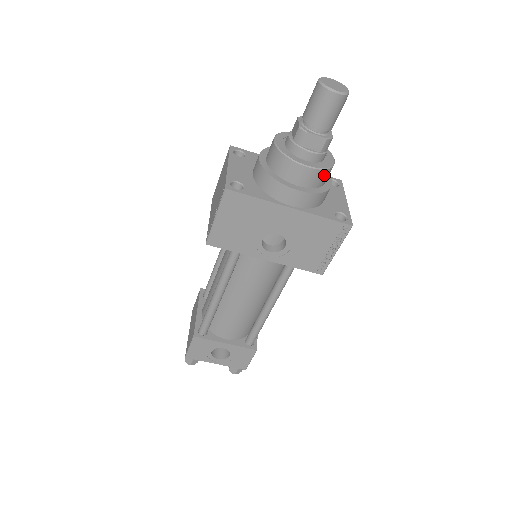
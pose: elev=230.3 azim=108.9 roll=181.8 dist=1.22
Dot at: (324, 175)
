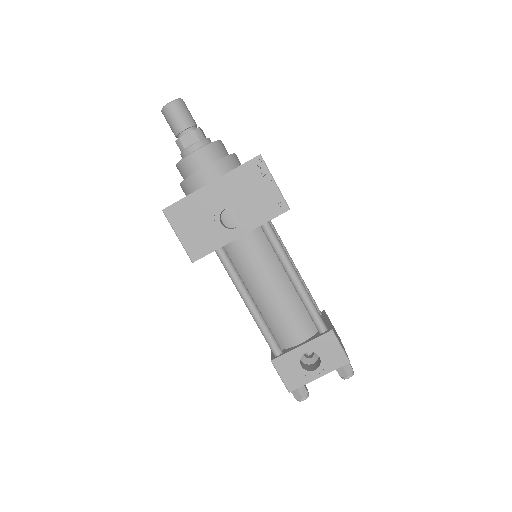
Dot at: (214, 149)
